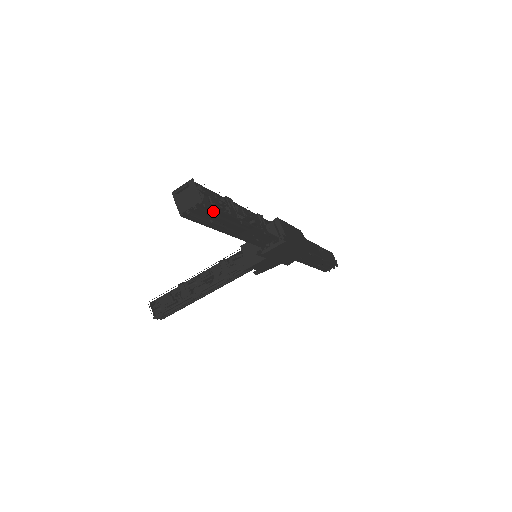
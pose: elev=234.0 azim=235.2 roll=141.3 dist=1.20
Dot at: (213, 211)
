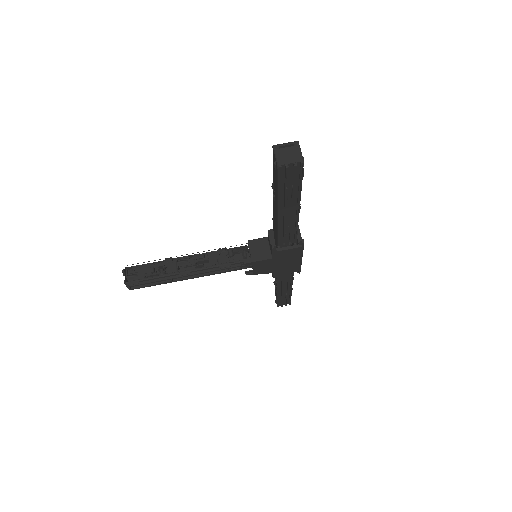
Dot at: (297, 178)
